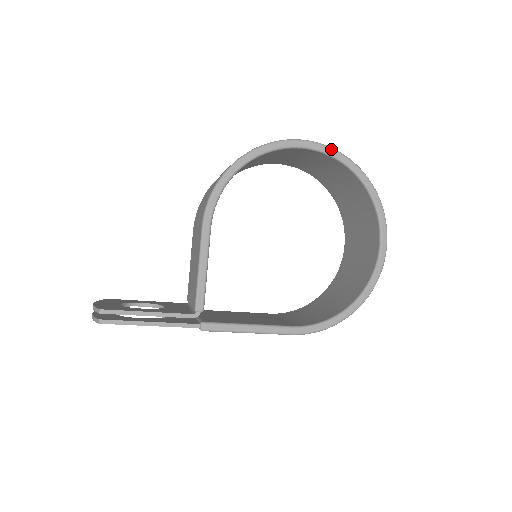
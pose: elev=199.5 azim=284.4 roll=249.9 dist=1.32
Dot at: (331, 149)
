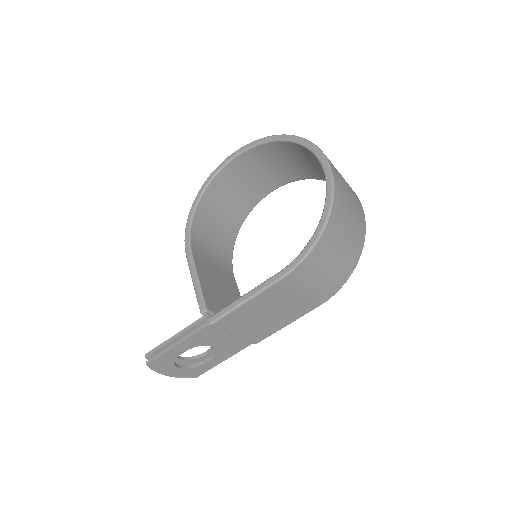
Dot at: (247, 145)
